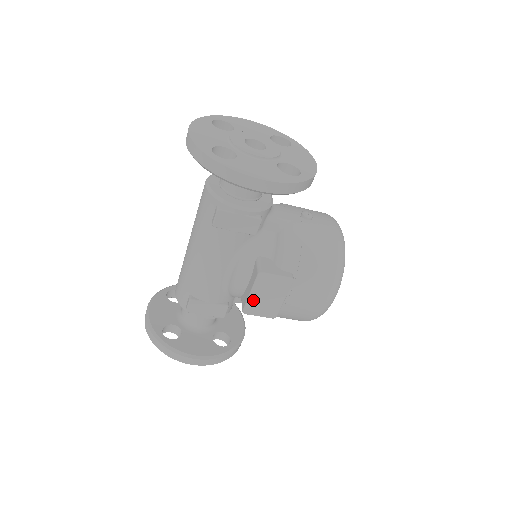
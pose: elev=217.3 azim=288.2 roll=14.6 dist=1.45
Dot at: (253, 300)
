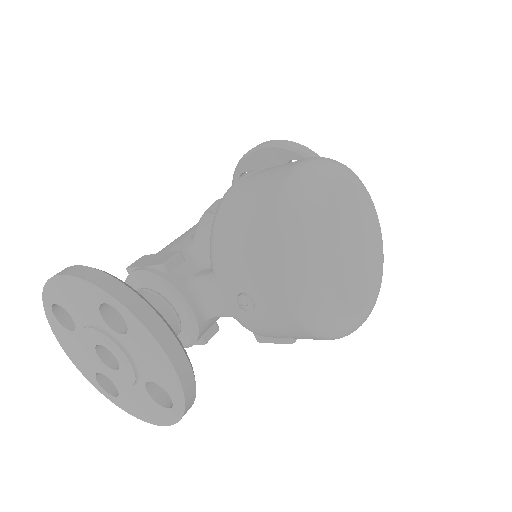
Dot at: occluded
